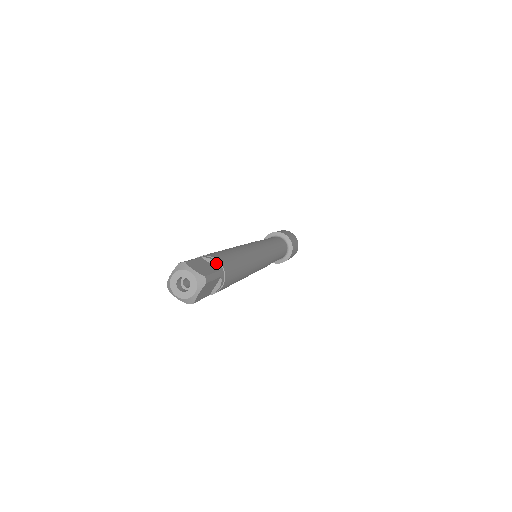
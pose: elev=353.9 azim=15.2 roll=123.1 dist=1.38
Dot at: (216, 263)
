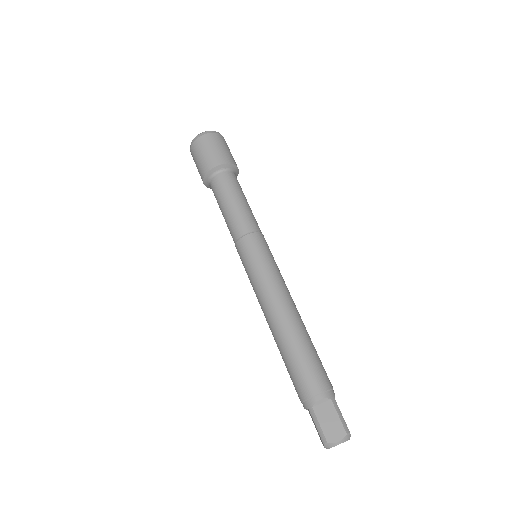
Dot at: occluded
